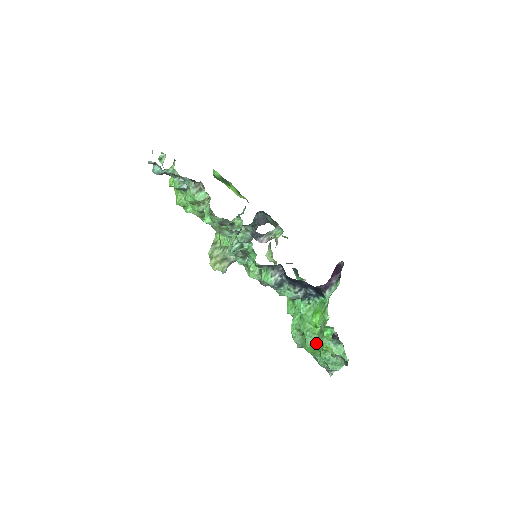
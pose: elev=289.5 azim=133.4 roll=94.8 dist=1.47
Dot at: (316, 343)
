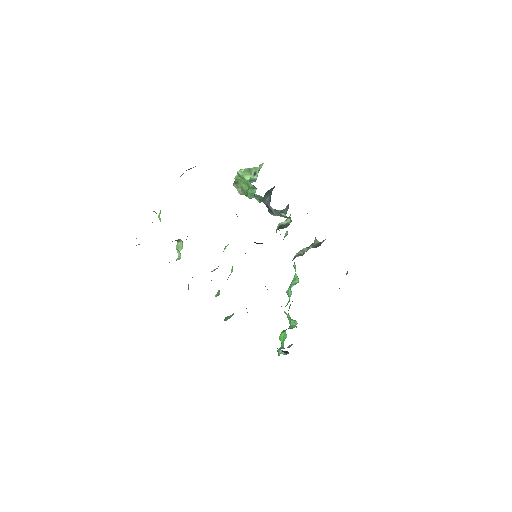
Dot at: occluded
